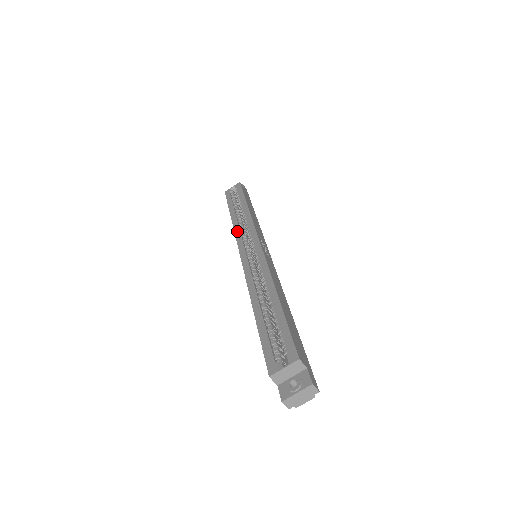
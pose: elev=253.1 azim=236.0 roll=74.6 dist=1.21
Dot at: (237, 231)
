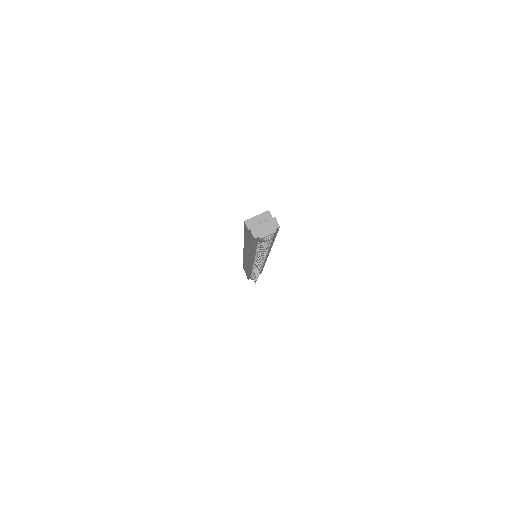
Dot at: occluded
